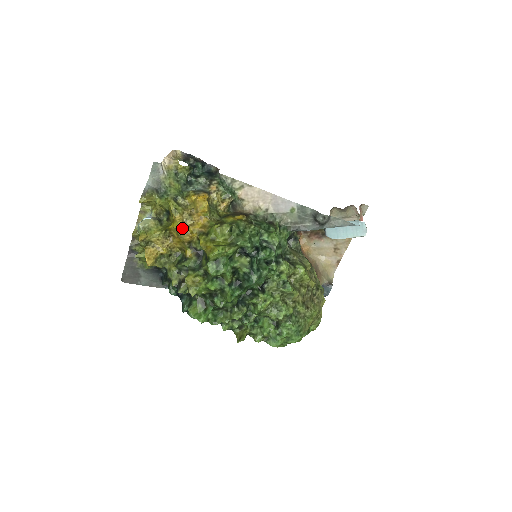
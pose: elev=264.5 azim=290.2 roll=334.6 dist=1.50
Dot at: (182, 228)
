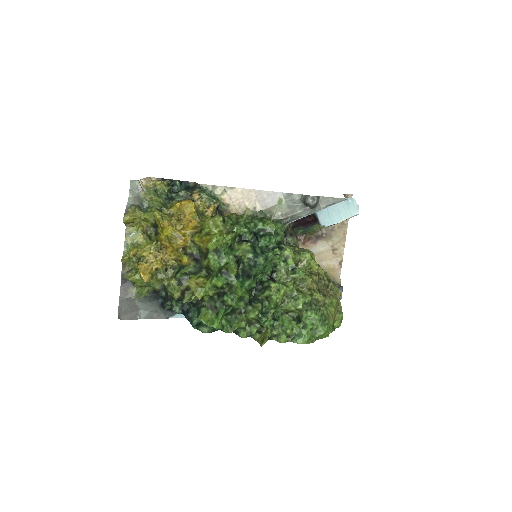
Dot at: (173, 233)
